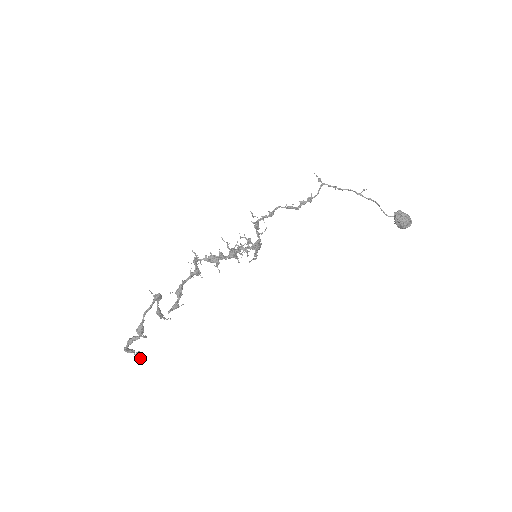
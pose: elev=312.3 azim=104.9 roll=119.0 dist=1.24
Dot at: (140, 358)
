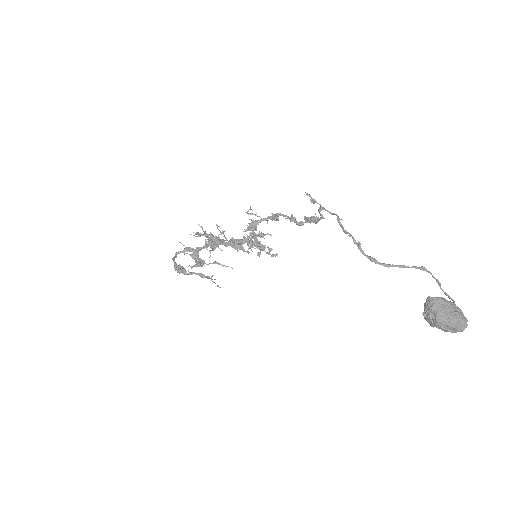
Dot at: occluded
